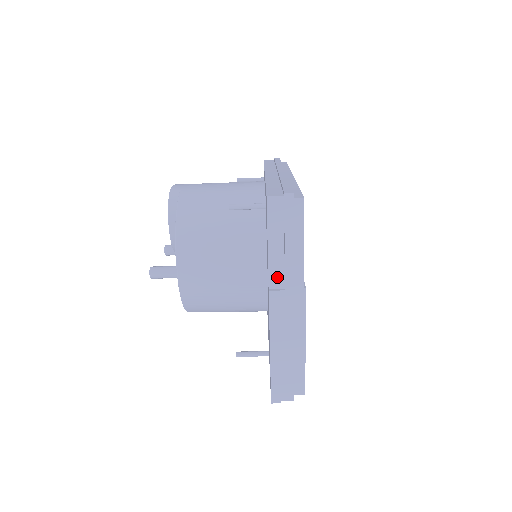
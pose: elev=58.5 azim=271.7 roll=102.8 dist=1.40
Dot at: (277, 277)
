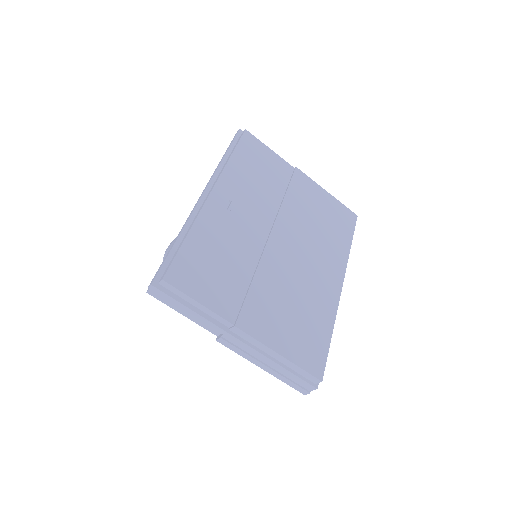
Dot at: (212, 328)
